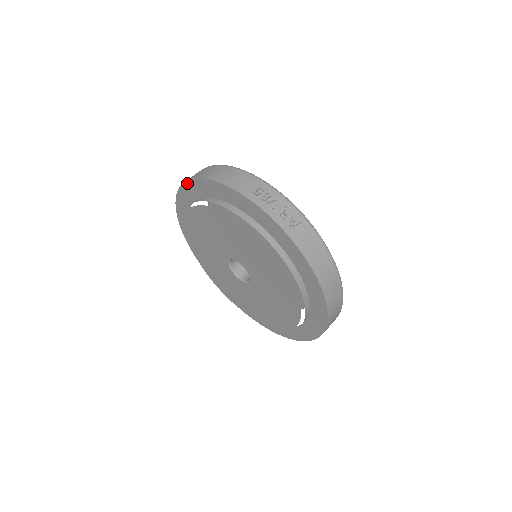
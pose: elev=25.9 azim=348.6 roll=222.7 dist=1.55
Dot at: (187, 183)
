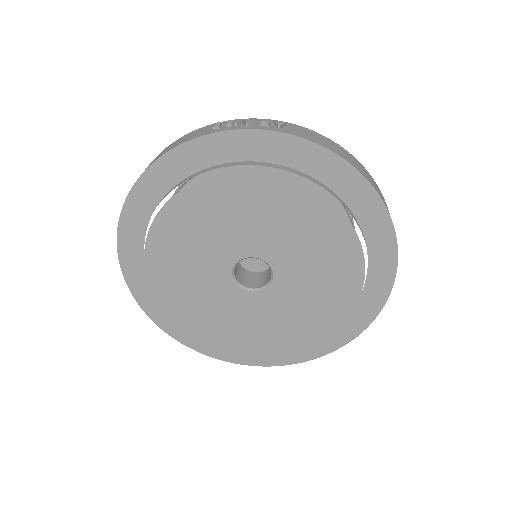
Dot at: (124, 210)
